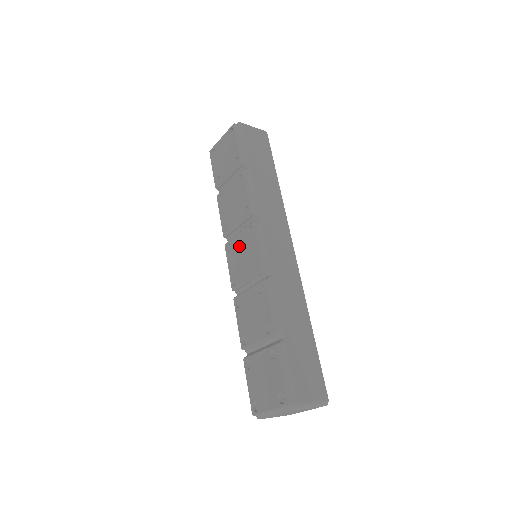
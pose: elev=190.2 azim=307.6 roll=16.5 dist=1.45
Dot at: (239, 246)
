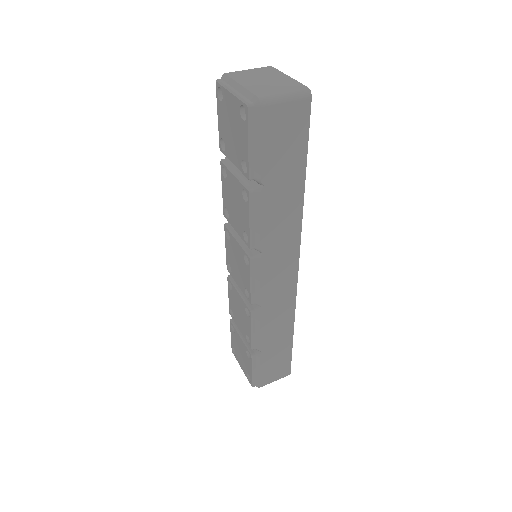
Dot at: (236, 253)
